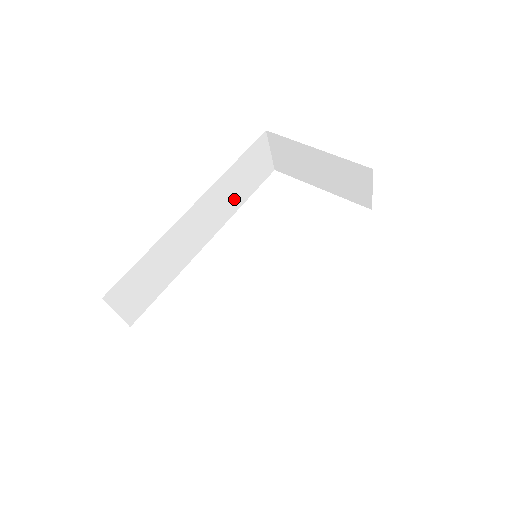
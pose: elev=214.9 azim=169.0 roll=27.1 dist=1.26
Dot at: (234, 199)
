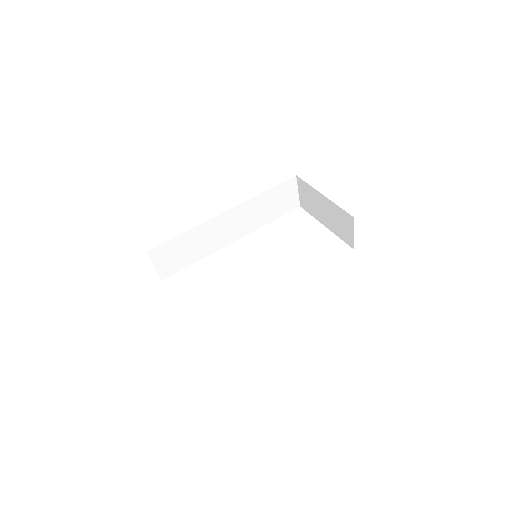
Dot at: (261, 217)
